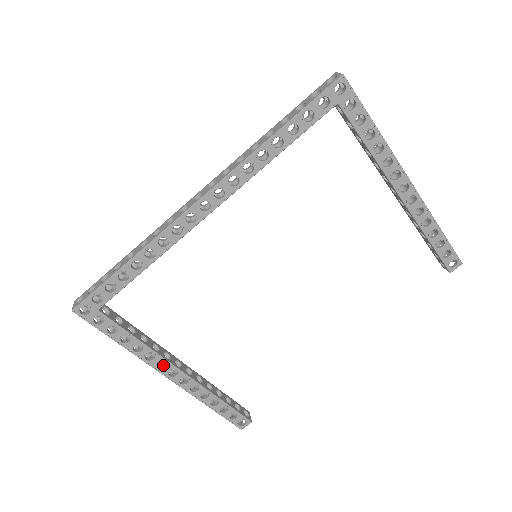
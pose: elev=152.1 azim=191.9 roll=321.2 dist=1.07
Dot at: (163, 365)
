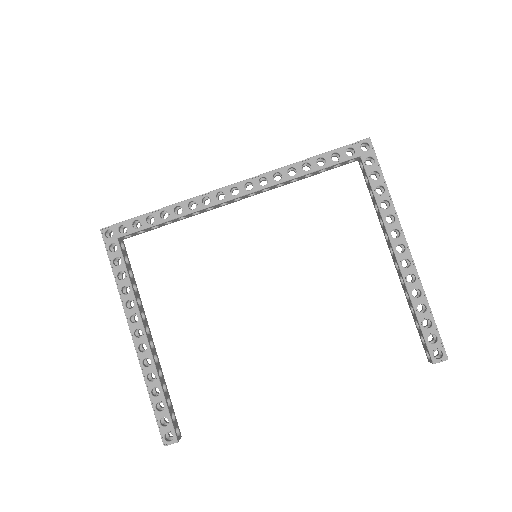
Dot at: occluded
